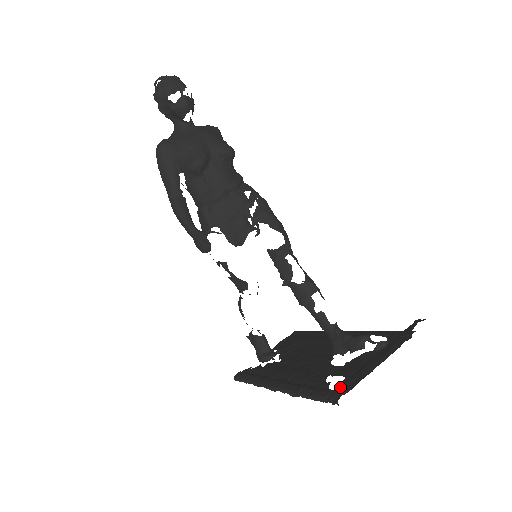
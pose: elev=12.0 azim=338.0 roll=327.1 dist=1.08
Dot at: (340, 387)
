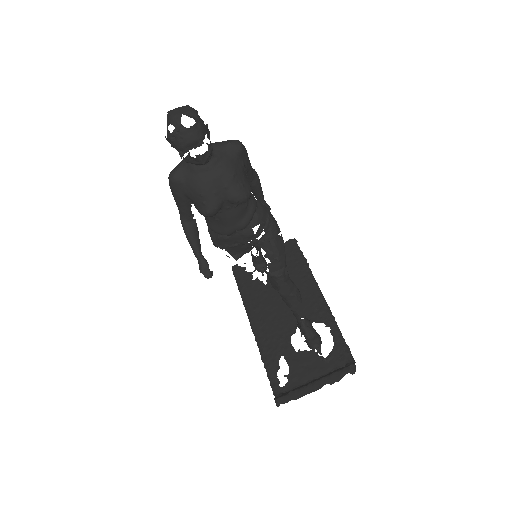
Dot at: (276, 400)
